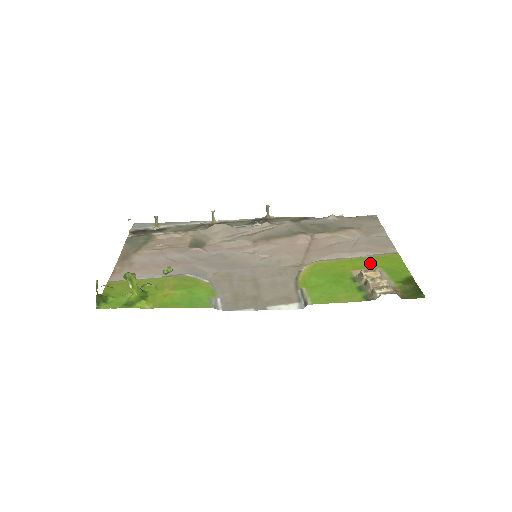
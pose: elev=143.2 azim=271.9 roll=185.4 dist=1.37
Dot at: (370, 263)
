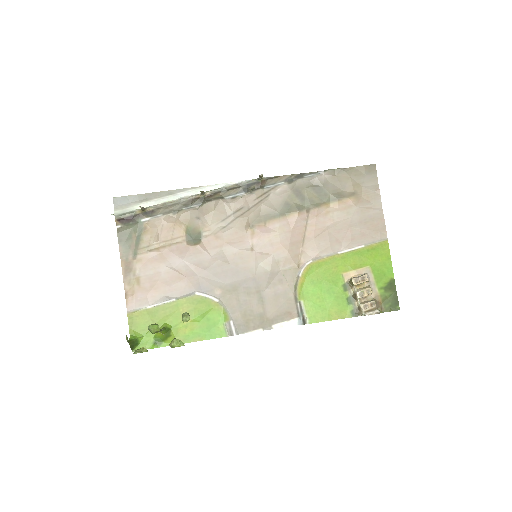
Dot at: (361, 260)
